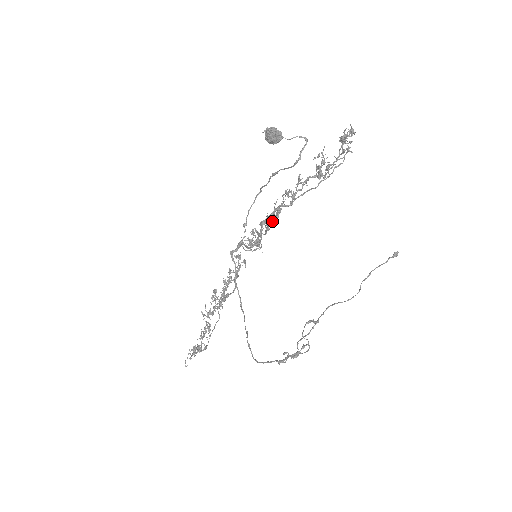
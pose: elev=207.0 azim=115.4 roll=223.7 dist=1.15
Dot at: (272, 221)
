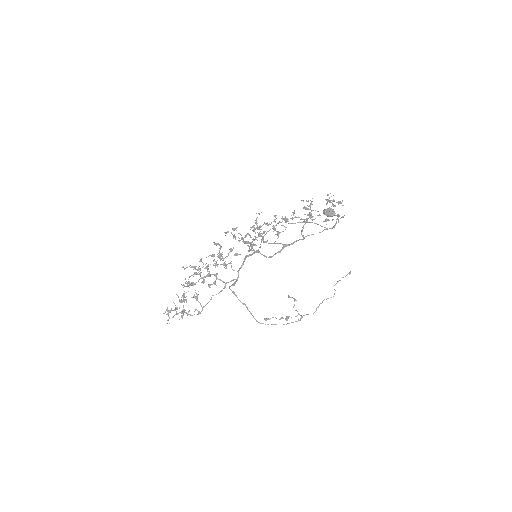
Dot at: (259, 229)
